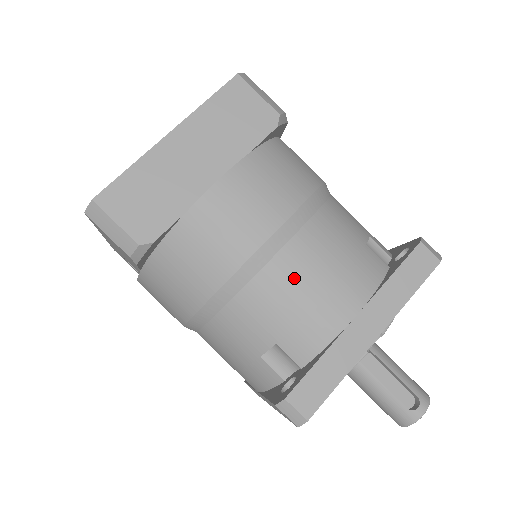
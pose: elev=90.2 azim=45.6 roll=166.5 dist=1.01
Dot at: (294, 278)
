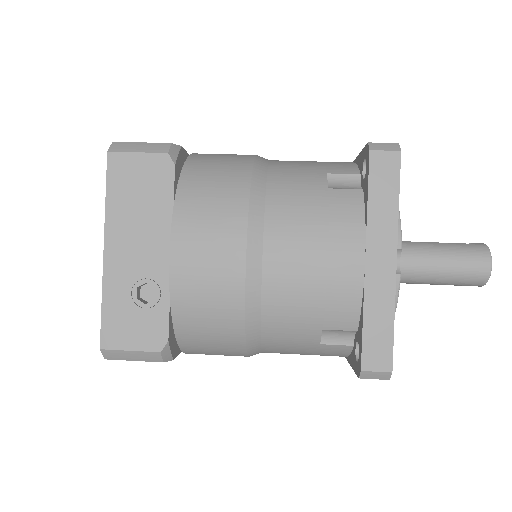
Dot at: occluded
